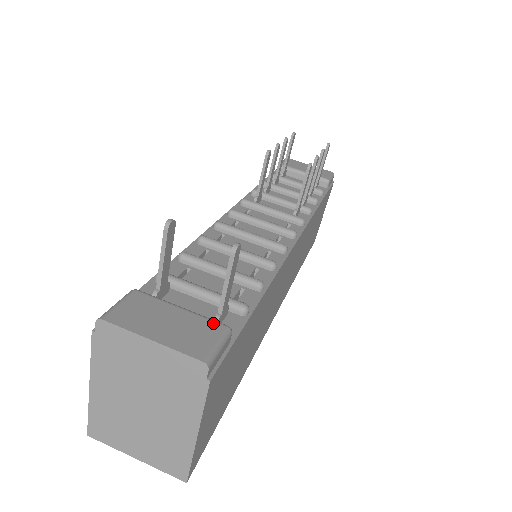
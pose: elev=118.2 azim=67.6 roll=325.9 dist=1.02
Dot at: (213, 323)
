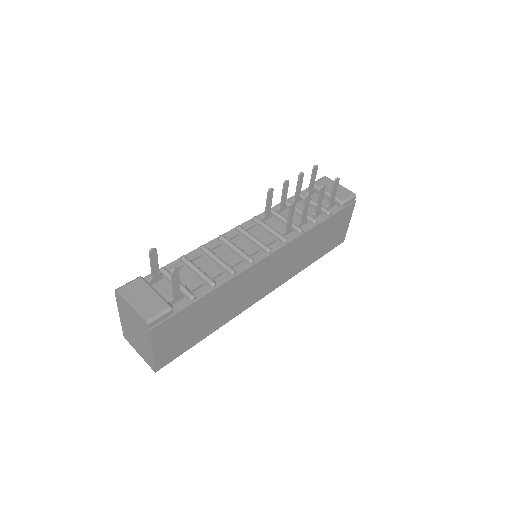
Dot at: (164, 303)
